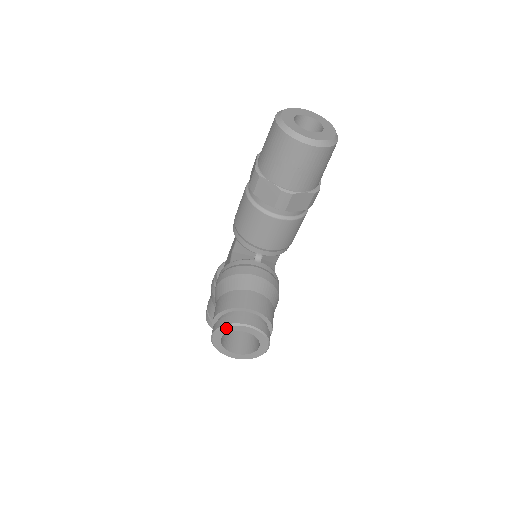
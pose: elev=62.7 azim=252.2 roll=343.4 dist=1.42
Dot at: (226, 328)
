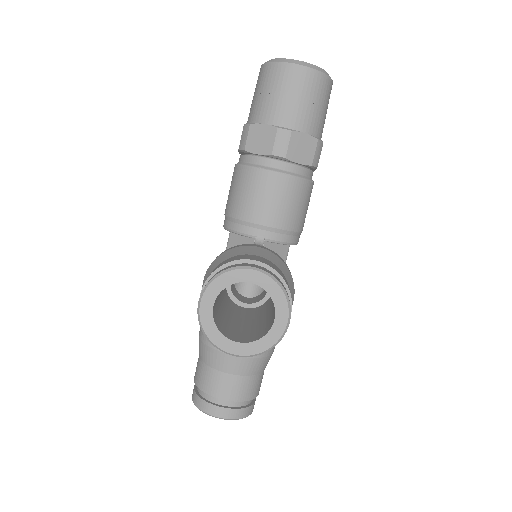
Dot at: (220, 279)
